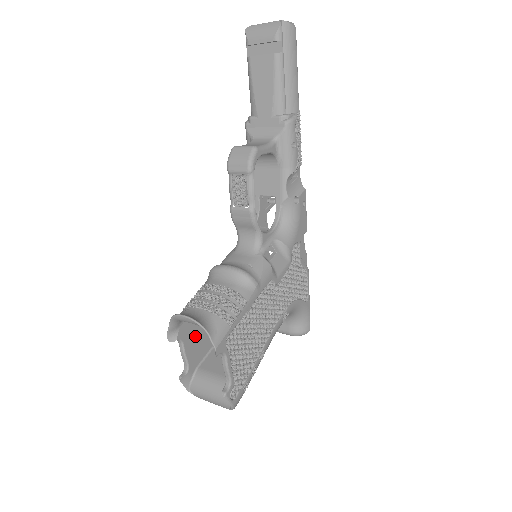
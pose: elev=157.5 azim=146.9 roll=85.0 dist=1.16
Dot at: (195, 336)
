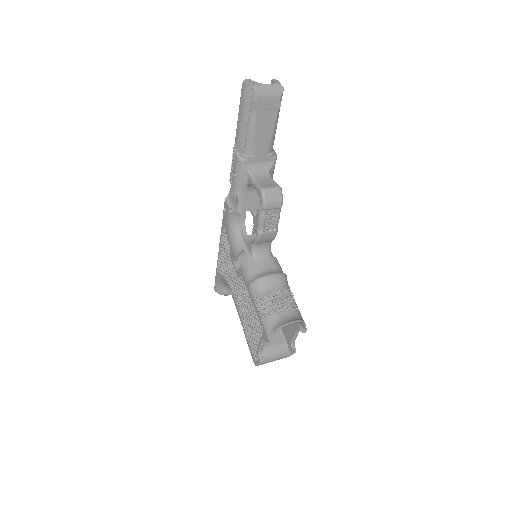
Dot at: occluded
